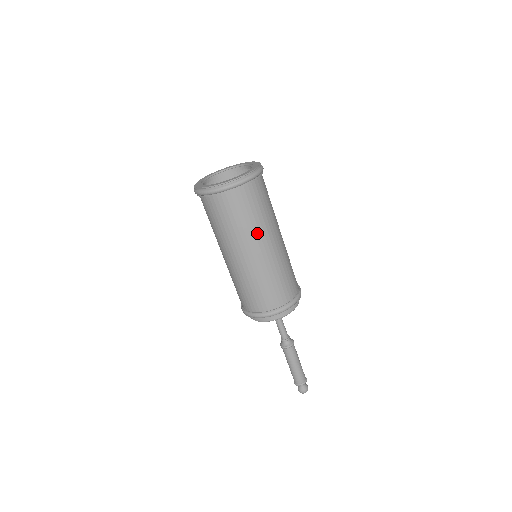
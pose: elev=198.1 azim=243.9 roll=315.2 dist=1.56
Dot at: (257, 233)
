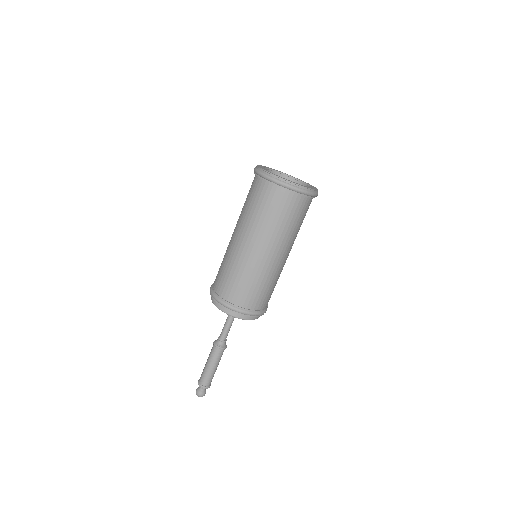
Dot at: (288, 240)
